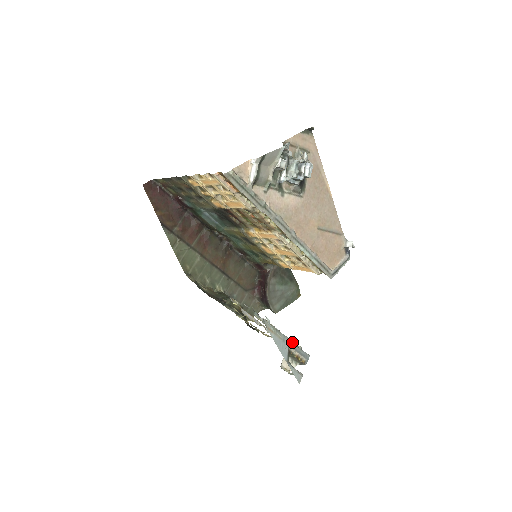
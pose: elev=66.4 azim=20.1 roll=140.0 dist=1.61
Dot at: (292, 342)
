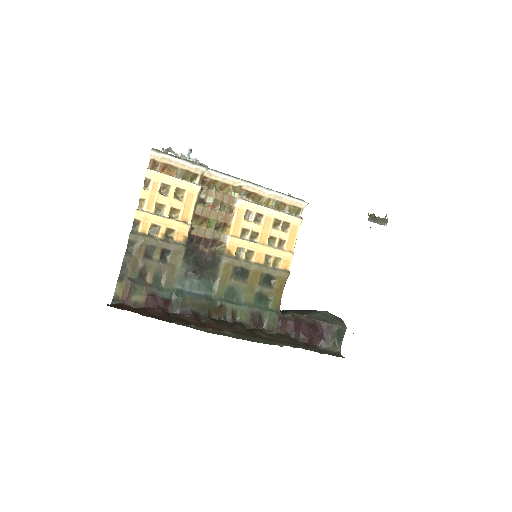
Dot at: occluded
